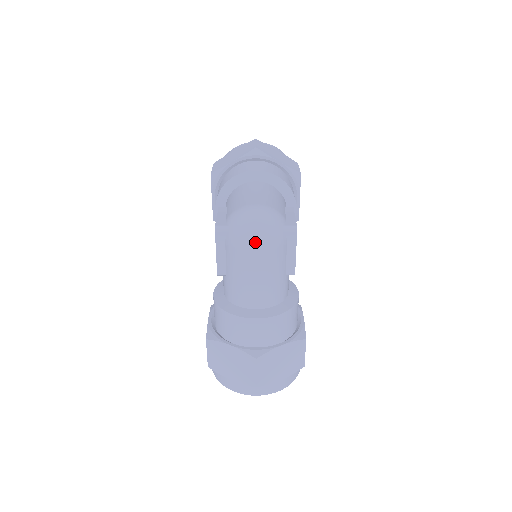
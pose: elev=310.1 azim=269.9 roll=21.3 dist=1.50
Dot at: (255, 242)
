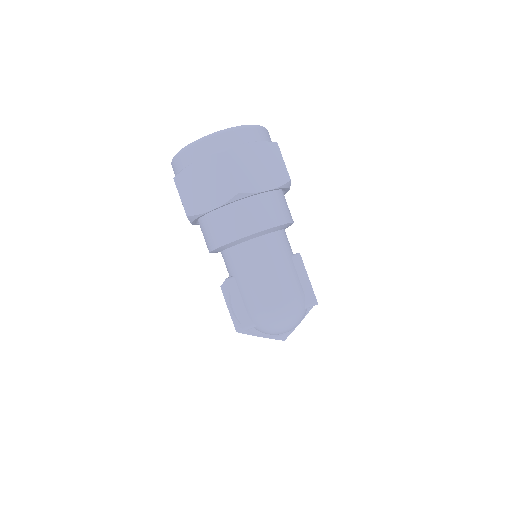
Dot at: occluded
